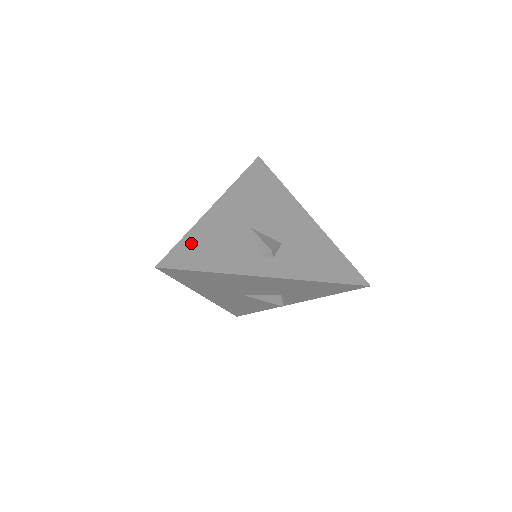
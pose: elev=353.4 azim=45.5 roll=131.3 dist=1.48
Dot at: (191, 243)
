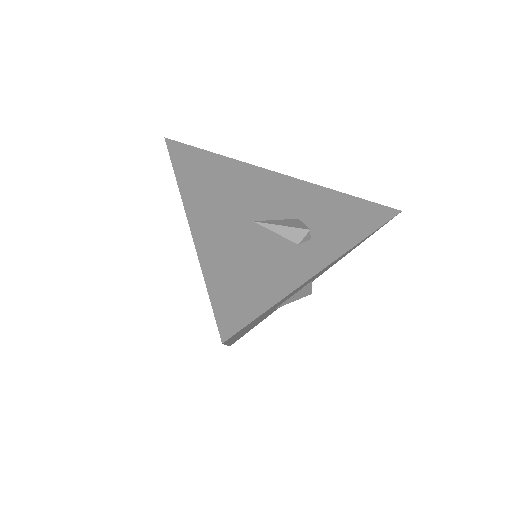
Dot at: (222, 281)
